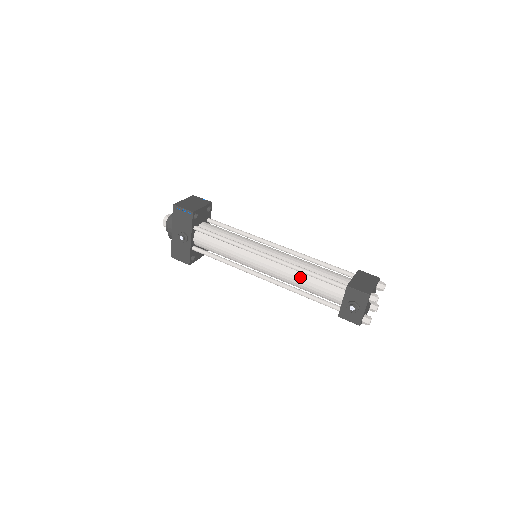
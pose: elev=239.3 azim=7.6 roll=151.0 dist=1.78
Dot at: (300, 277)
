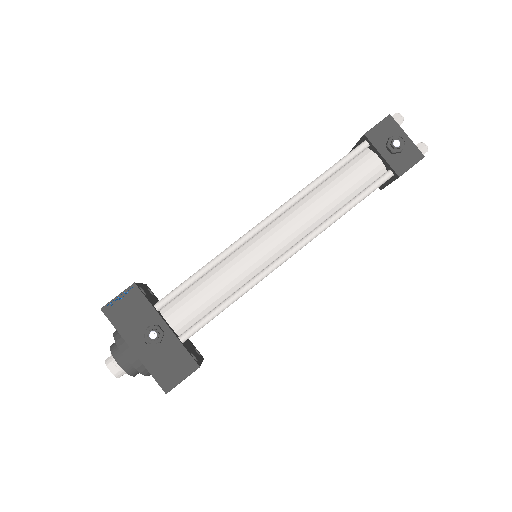
Dot at: (320, 195)
